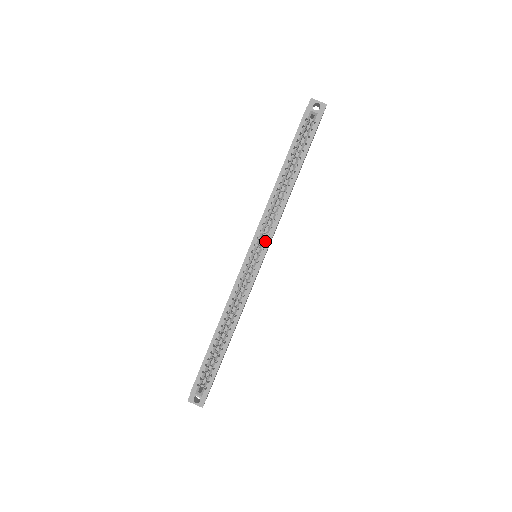
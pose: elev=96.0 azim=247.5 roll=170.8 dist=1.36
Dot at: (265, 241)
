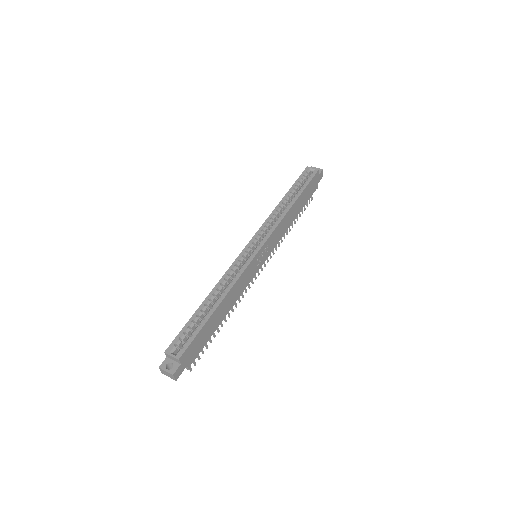
Dot at: (265, 238)
